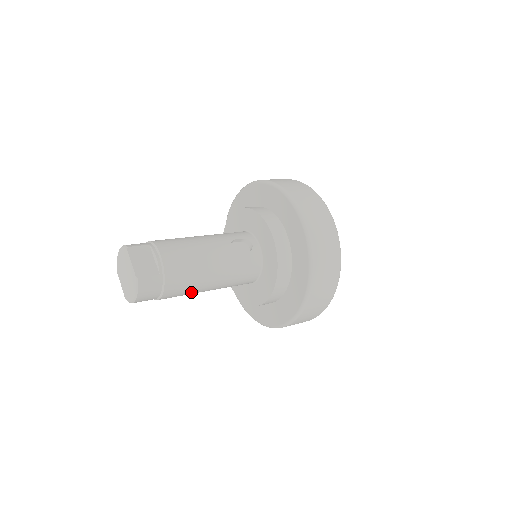
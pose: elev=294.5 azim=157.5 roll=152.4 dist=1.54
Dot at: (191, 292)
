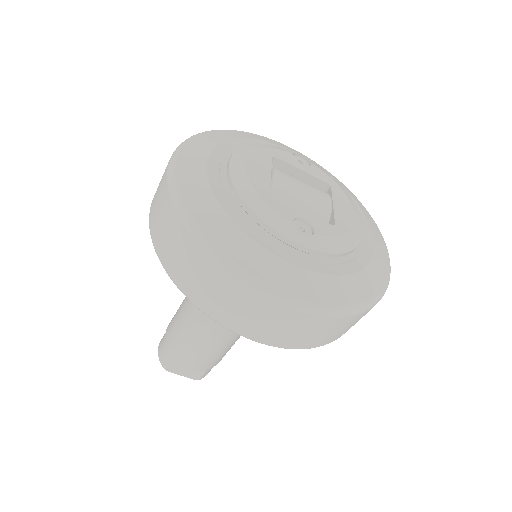
Dot at: occluded
